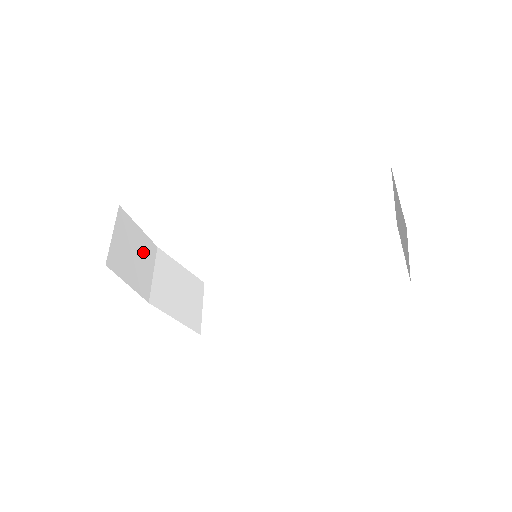
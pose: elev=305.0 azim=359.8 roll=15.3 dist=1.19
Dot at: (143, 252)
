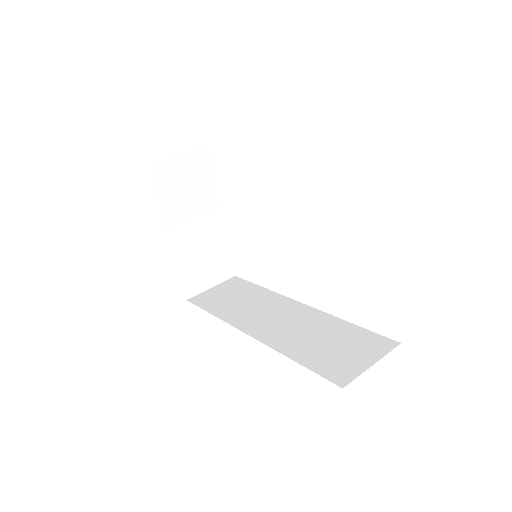
Dot at: (199, 195)
